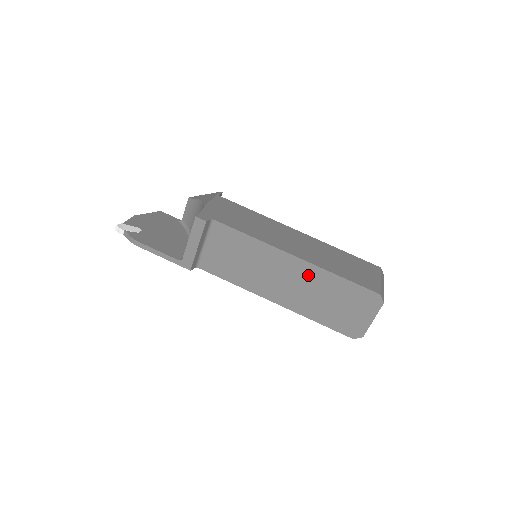
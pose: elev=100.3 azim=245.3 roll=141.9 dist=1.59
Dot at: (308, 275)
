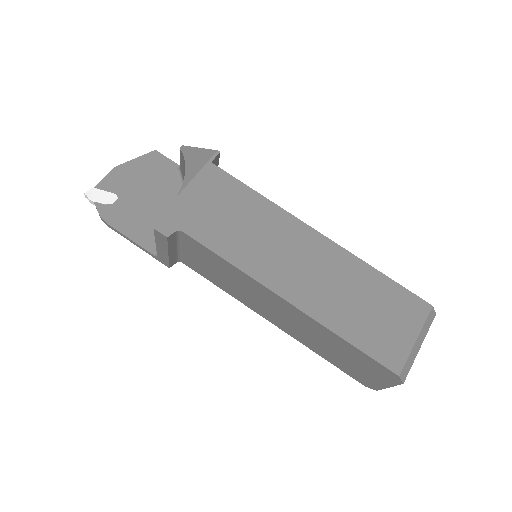
Dot at: (305, 322)
